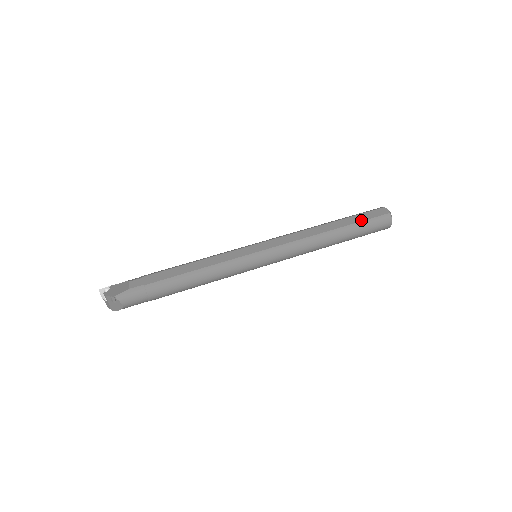
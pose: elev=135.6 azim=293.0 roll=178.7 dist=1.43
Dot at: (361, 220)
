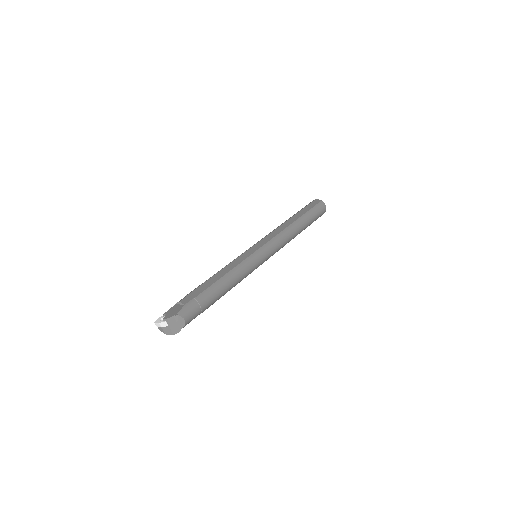
Dot at: (308, 210)
